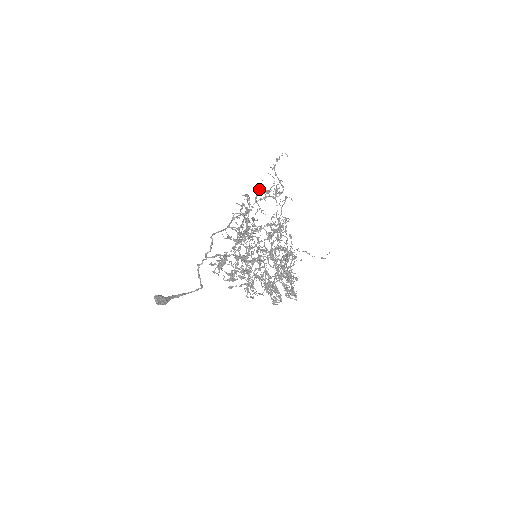
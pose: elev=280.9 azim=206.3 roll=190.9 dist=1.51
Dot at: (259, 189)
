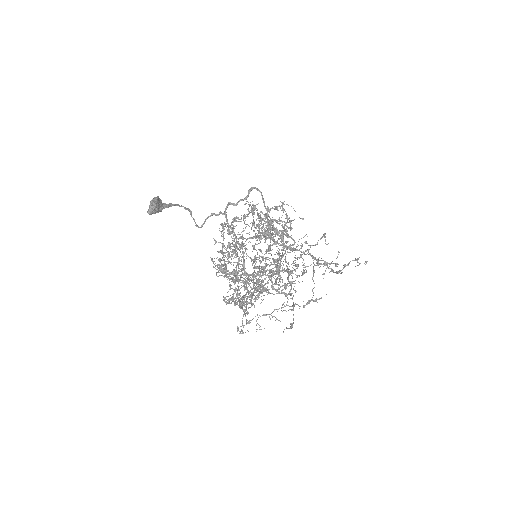
Dot at: (313, 280)
